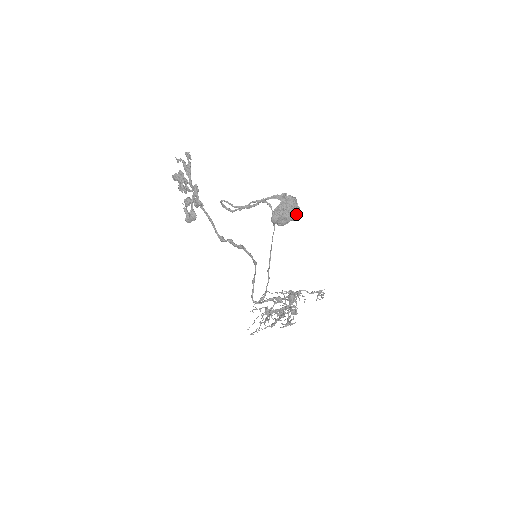
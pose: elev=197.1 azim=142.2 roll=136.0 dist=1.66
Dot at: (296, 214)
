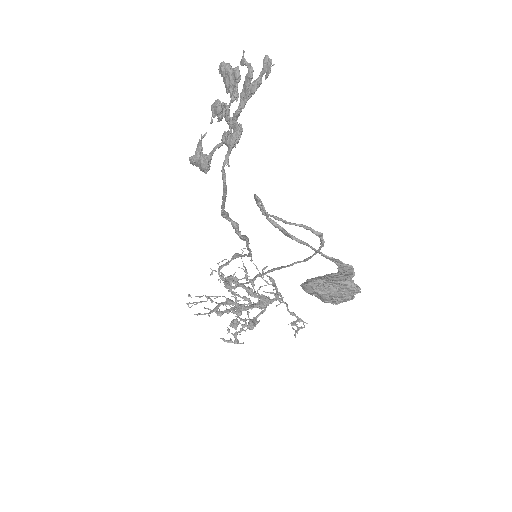
Dot at: (342, 301)
